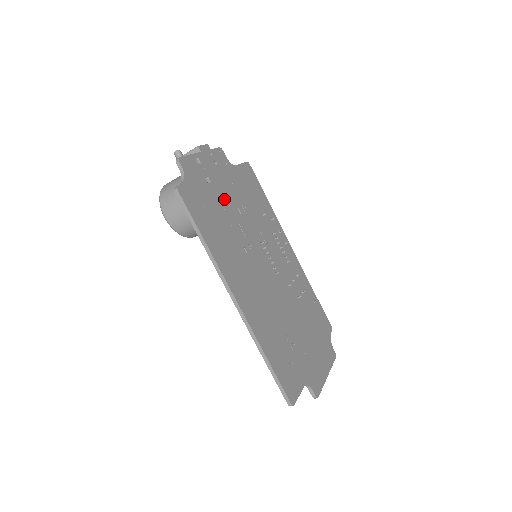
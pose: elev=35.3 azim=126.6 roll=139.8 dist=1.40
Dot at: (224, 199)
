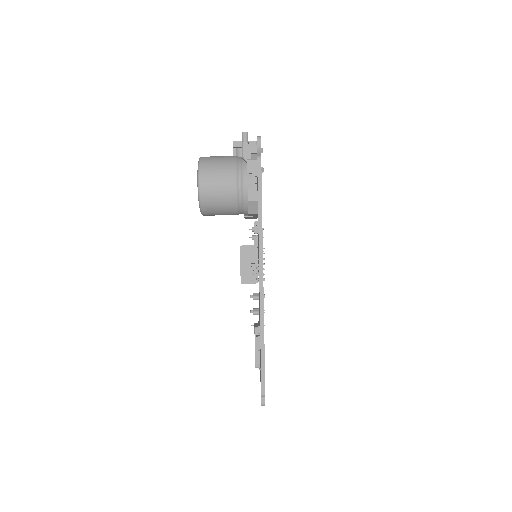
Dot at: occluded
